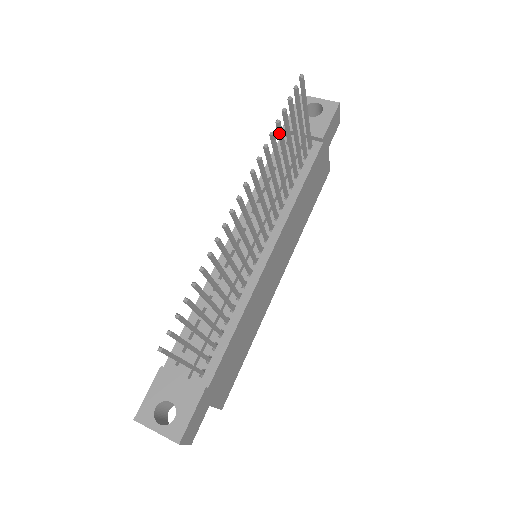
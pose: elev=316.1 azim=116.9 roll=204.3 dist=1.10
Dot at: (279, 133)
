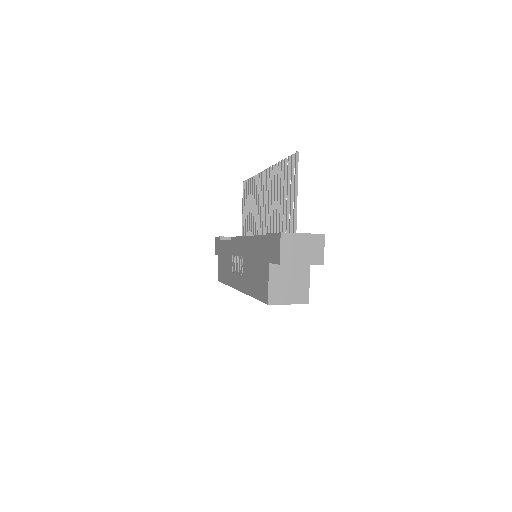
Dot at: (251, 186)
